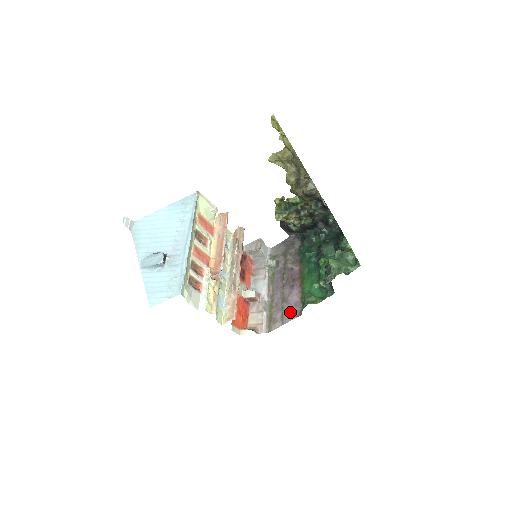
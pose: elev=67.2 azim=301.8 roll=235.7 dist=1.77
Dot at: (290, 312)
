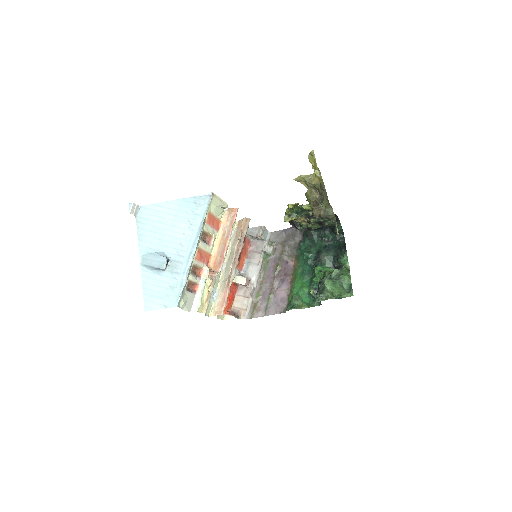
Dot at: (275, 306)
